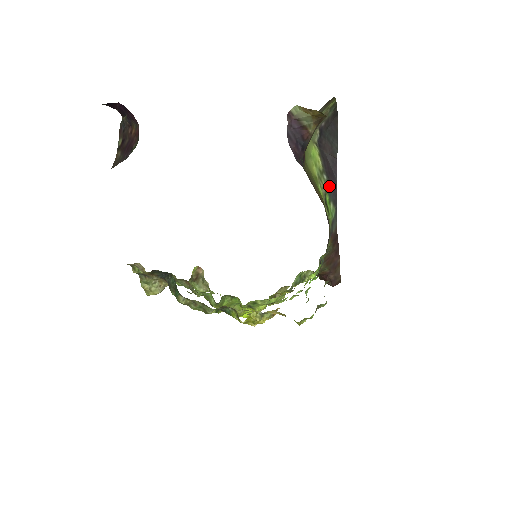
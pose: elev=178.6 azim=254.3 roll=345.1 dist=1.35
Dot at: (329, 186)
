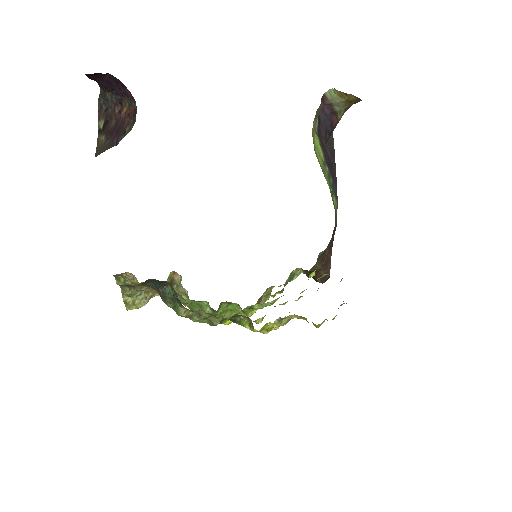
Dot at: (331, 178)
